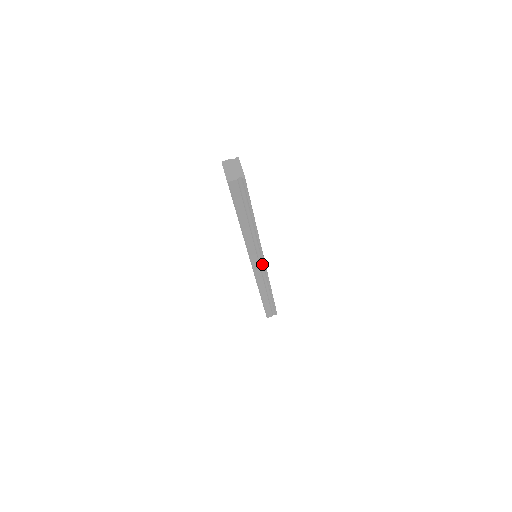
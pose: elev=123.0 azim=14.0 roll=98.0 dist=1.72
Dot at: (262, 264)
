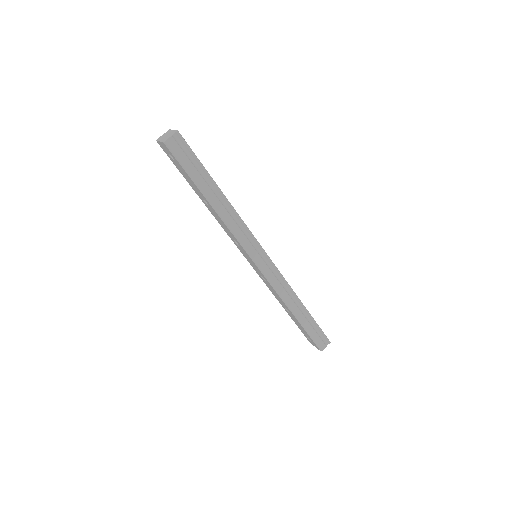
Dot at: (265, 258)
